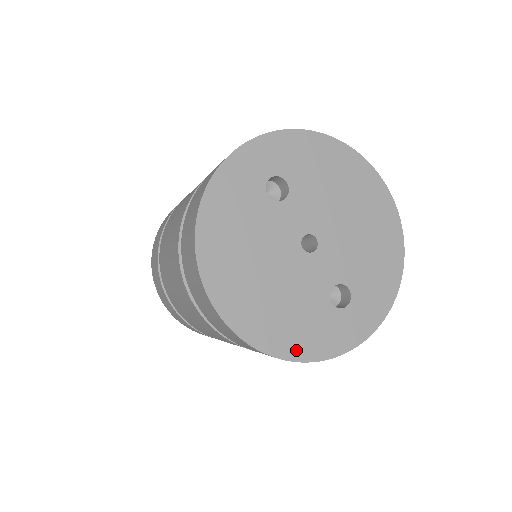
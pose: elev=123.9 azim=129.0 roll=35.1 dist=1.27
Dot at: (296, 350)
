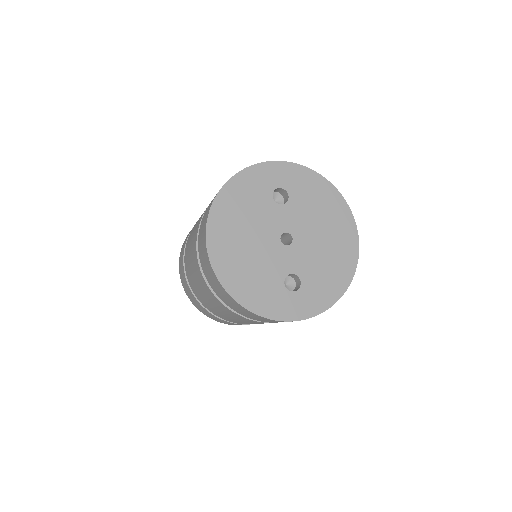
Dot at: (246, 299)
